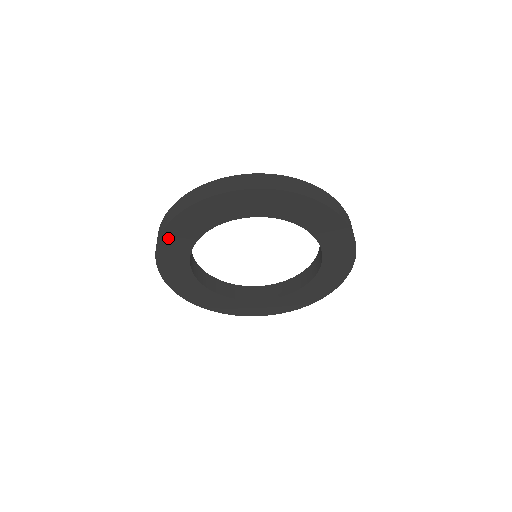
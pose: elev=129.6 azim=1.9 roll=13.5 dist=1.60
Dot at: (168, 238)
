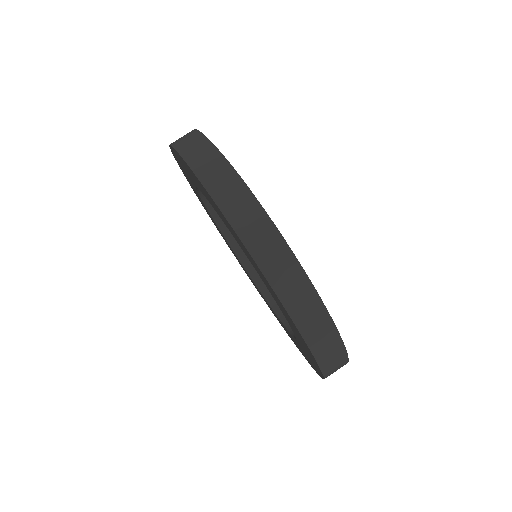
Dot at: occluded
